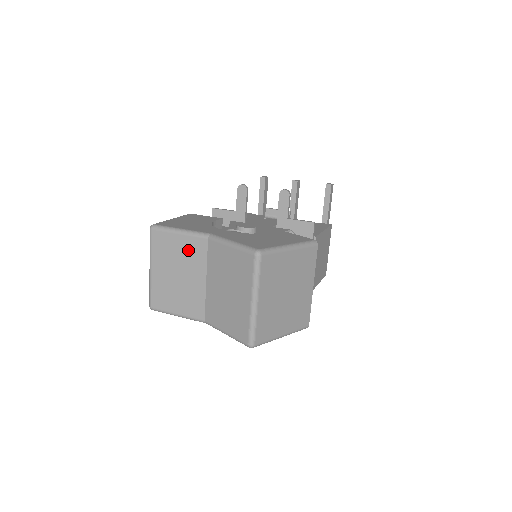
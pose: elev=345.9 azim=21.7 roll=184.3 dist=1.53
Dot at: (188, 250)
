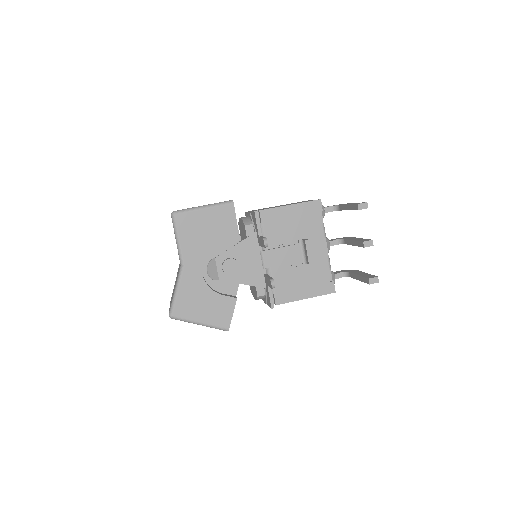
Dot at: occluded
